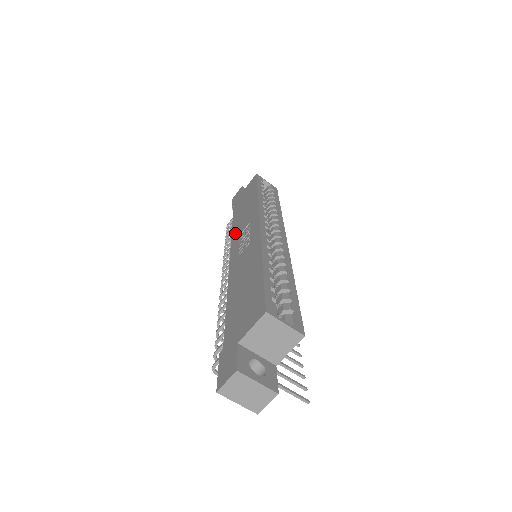
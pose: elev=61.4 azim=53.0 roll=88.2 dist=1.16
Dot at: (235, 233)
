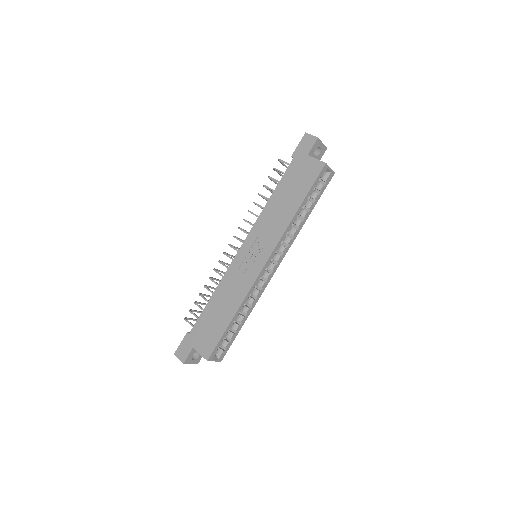
Dot at: (260, 223)
